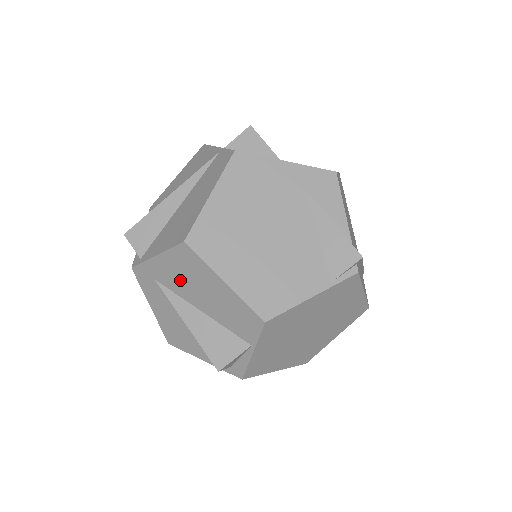
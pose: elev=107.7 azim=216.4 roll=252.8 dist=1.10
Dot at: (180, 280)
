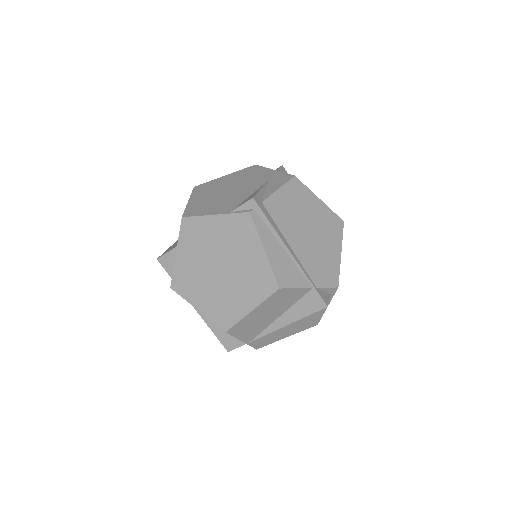
Dot at: occluded
